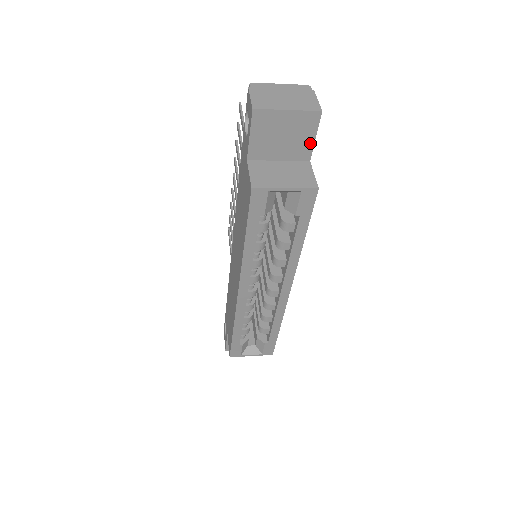
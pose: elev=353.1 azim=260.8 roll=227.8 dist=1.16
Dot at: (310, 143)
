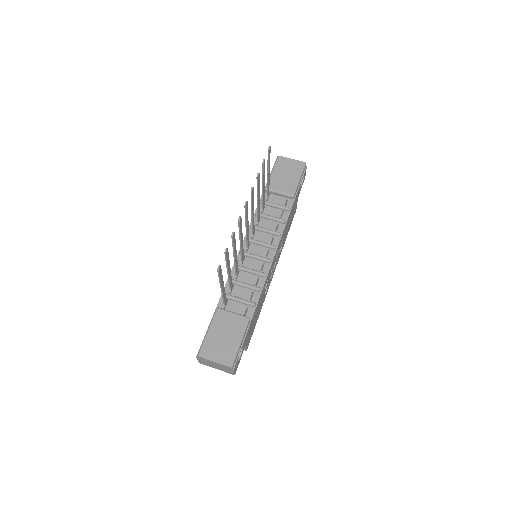
Dot at: occluded
